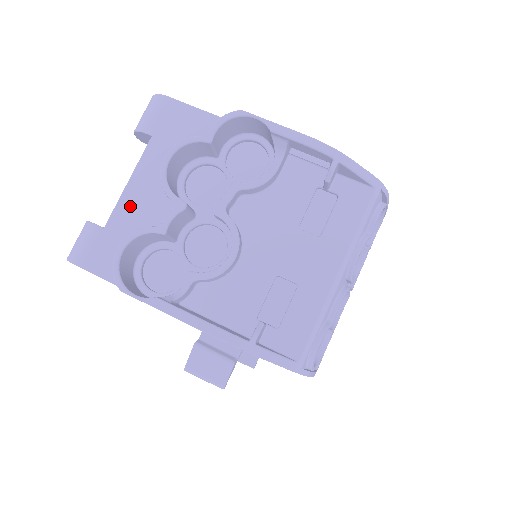
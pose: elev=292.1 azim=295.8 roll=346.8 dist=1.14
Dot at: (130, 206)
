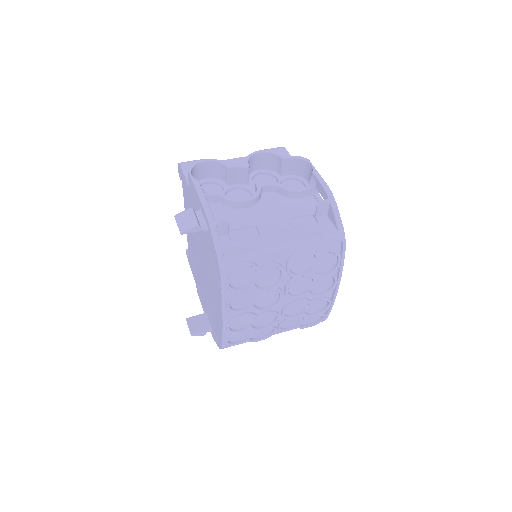
Dot at: occluded
